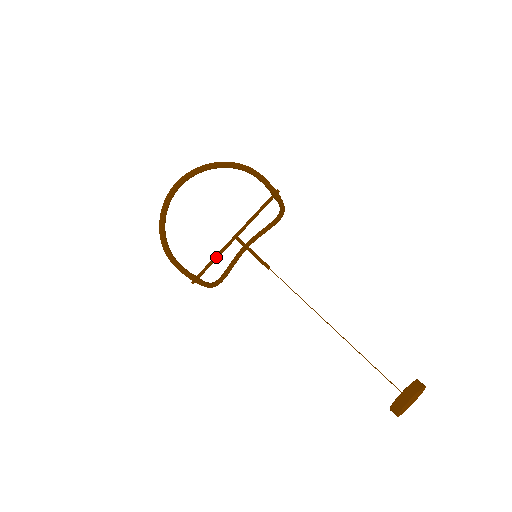
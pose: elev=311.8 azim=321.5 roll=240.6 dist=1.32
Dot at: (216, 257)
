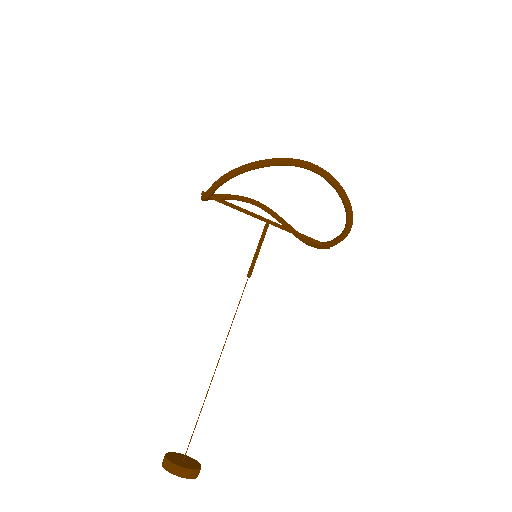
Dot at: (240, 209)
